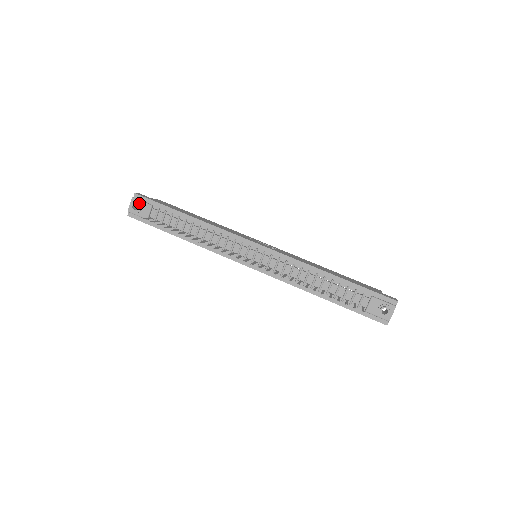
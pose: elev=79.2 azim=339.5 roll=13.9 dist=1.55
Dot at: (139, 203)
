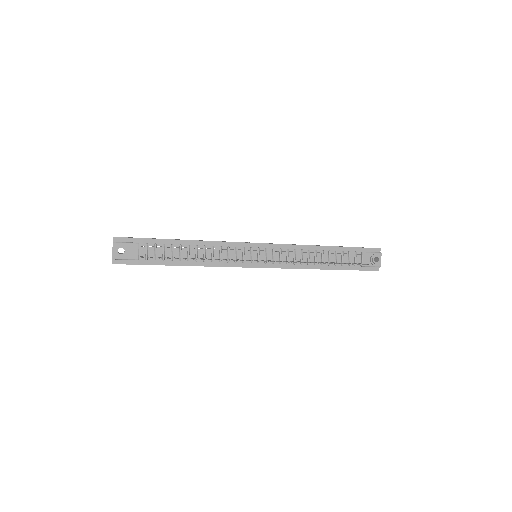
Dot at: (124, 245)
